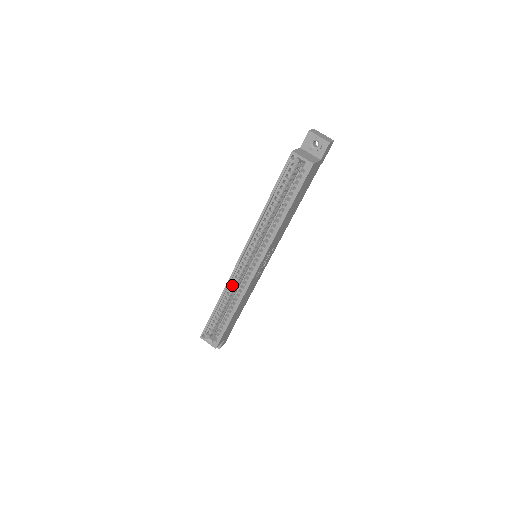
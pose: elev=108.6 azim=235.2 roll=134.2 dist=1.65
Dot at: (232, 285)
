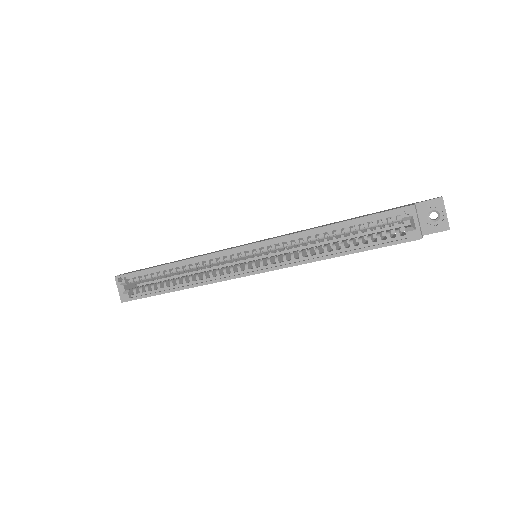
Dot at: (204, 261)
